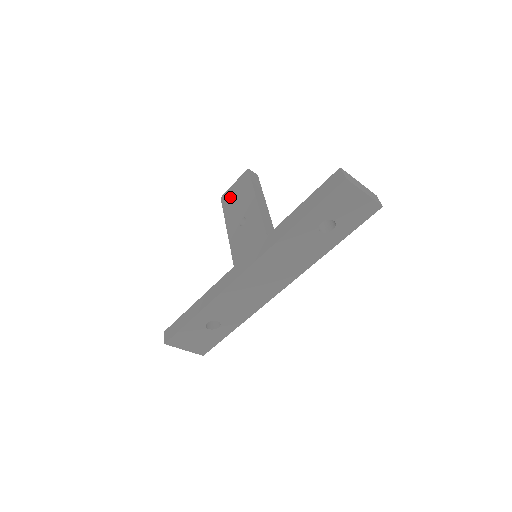
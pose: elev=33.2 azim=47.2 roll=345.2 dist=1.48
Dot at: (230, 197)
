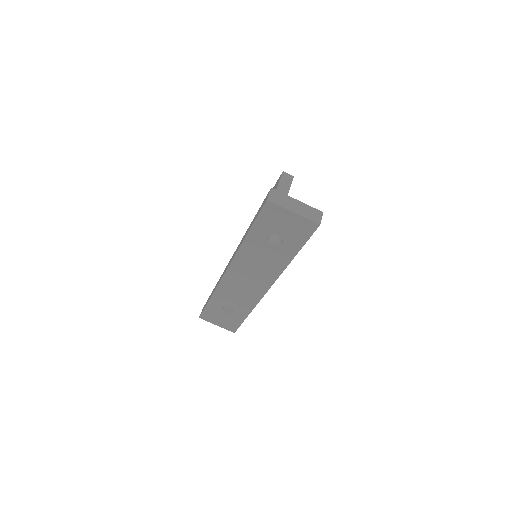
Dot at: occluded
